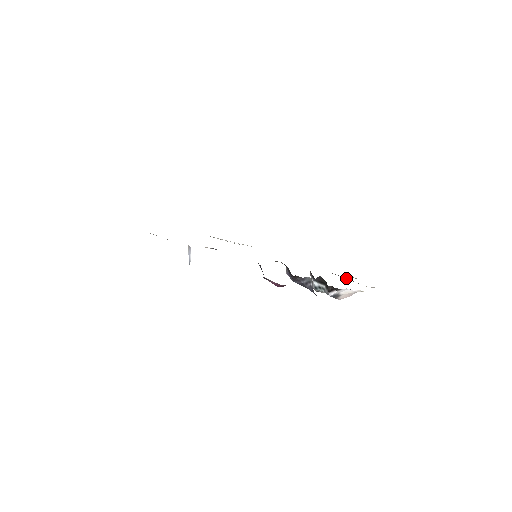
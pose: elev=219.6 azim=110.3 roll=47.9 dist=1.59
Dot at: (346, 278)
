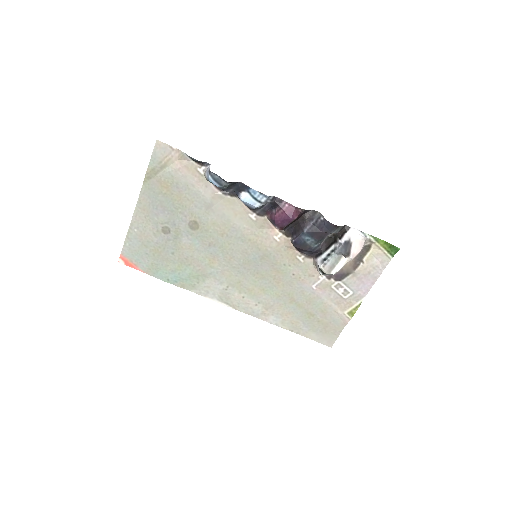
Dot at: (350, 268)
